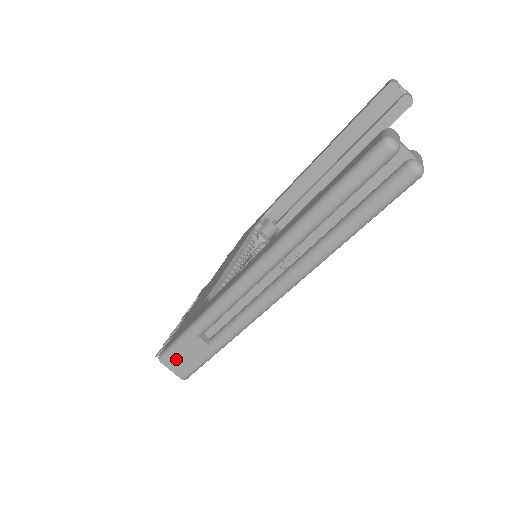
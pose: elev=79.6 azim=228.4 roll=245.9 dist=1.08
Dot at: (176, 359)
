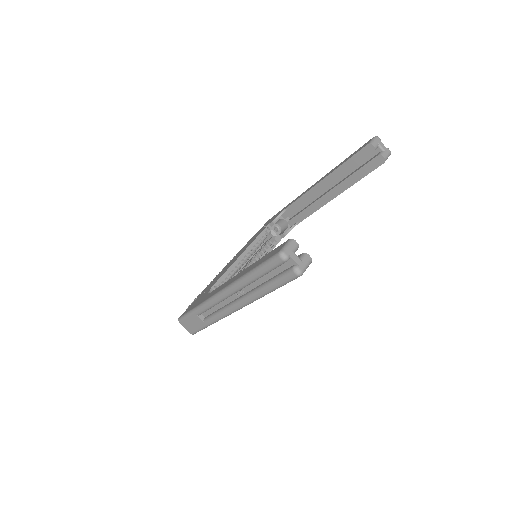
Dot at: (187, 323)
